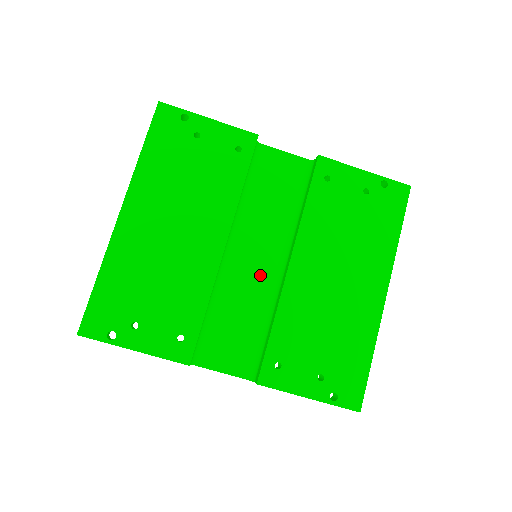
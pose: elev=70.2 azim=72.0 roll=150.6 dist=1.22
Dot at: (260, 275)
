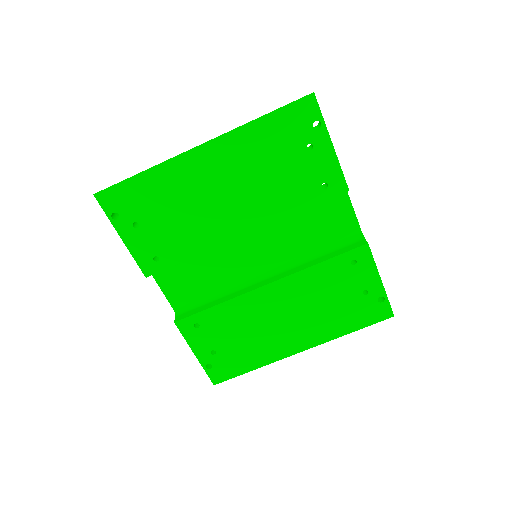
Dot at: (246, 266)
